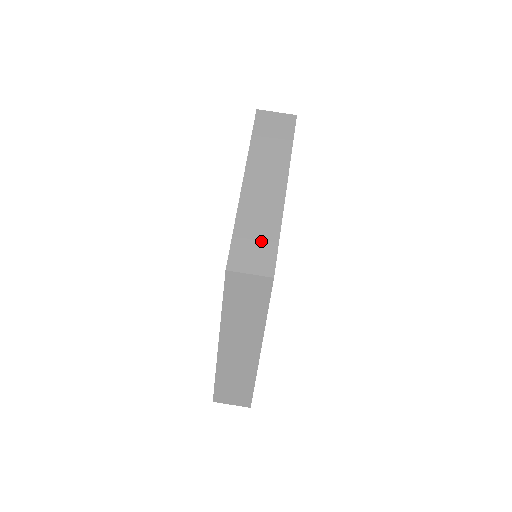
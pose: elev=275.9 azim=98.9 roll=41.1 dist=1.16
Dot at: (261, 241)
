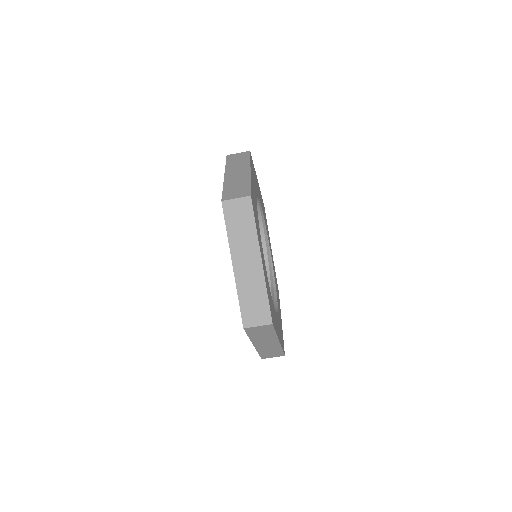
Dot at: (274, 352)
